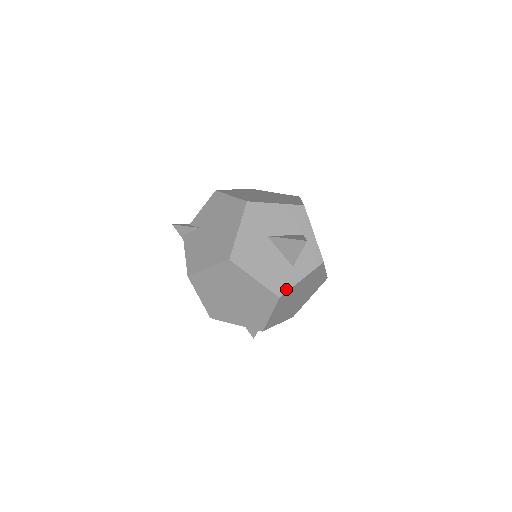
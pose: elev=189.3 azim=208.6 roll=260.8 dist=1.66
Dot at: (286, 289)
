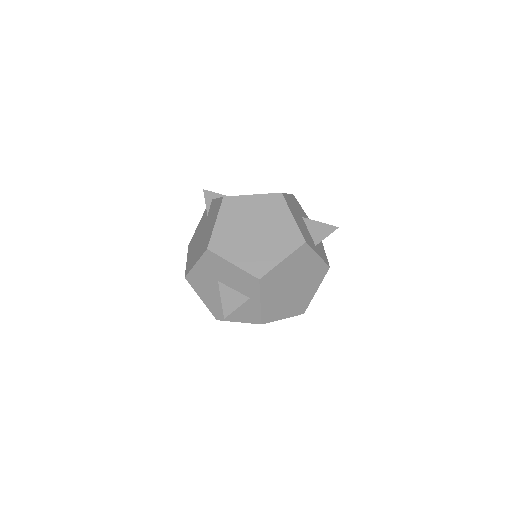
Dot at: (223, 319)
